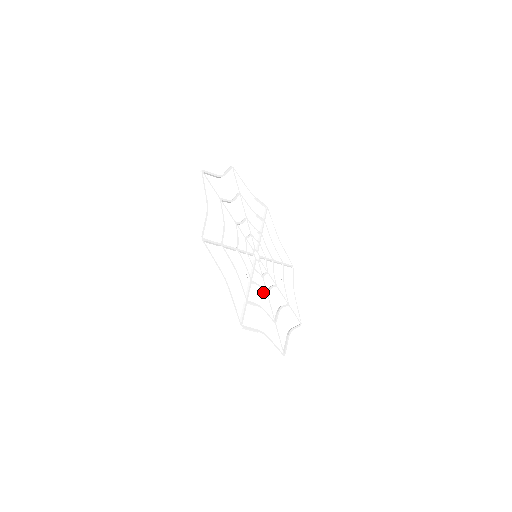
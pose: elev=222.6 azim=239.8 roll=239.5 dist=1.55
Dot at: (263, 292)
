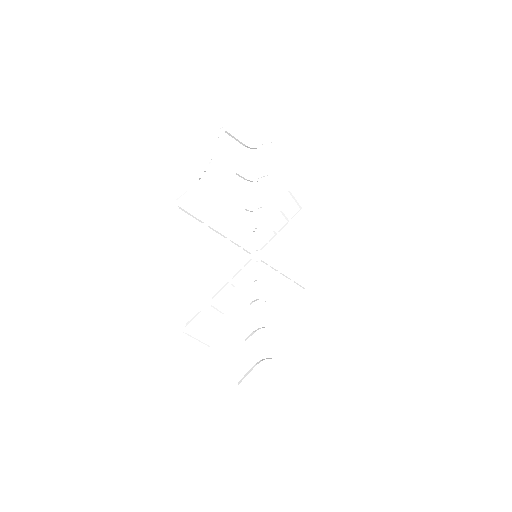
Dot at: (276, 276)
